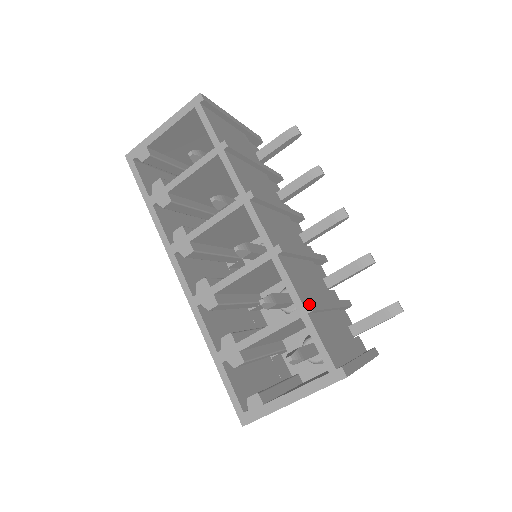
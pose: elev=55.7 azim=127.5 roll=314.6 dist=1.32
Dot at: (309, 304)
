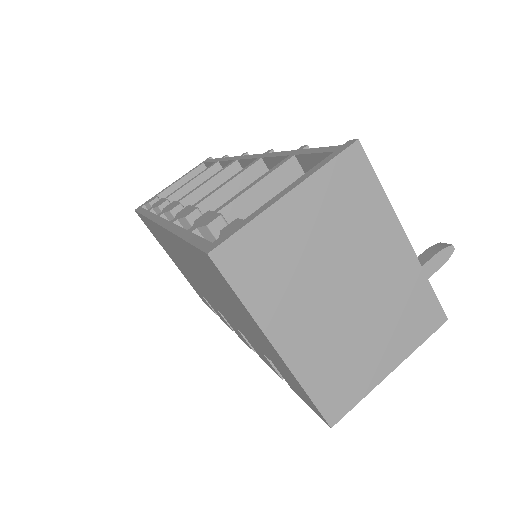
Dot at: (303, 146)
